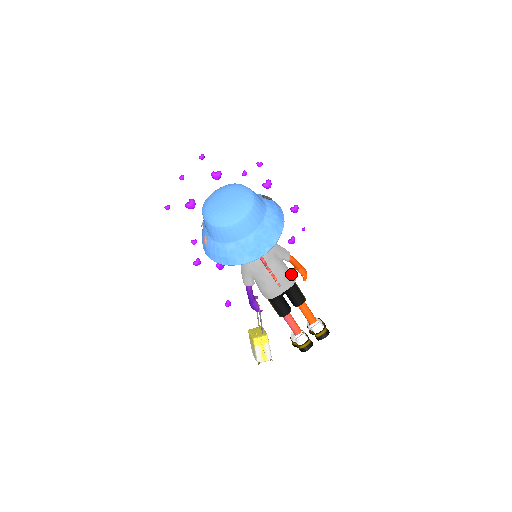
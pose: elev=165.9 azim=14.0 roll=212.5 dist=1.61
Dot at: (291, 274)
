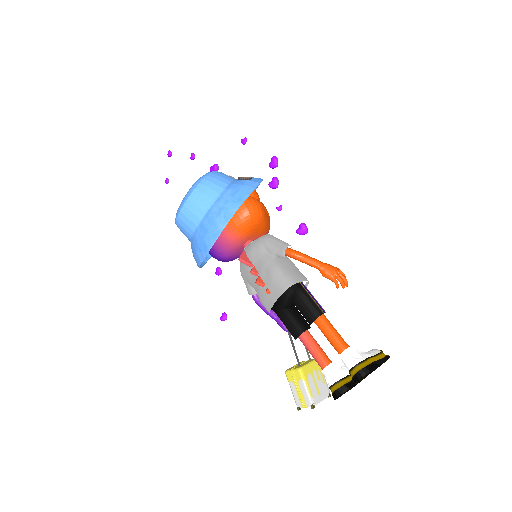
Dot at: (286, 275)
